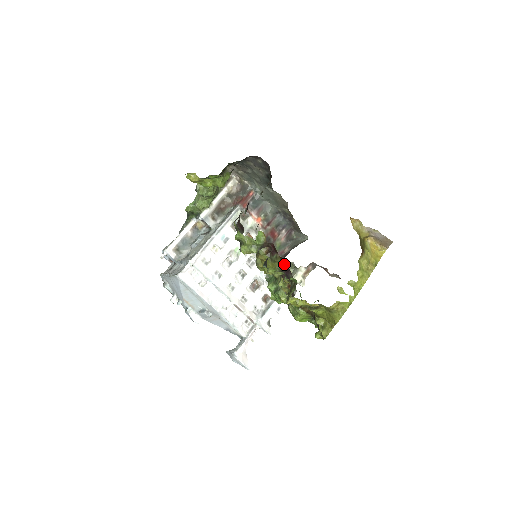
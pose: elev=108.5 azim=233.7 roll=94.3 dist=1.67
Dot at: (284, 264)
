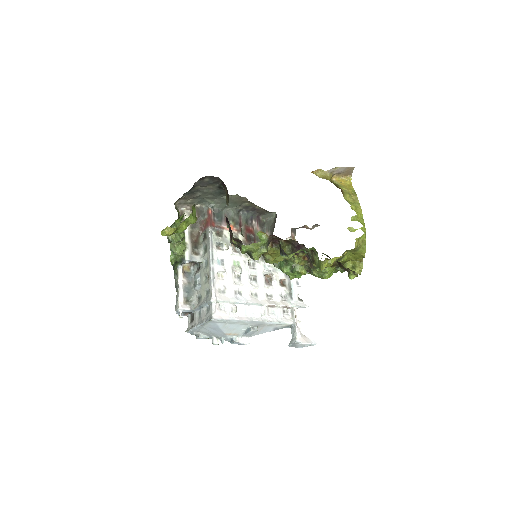
Dot at: (291, 244)
